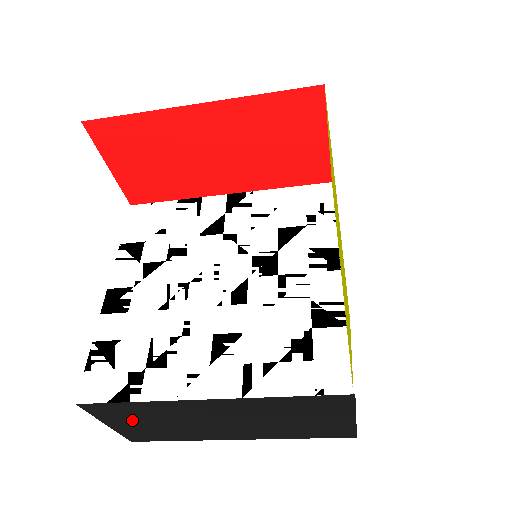
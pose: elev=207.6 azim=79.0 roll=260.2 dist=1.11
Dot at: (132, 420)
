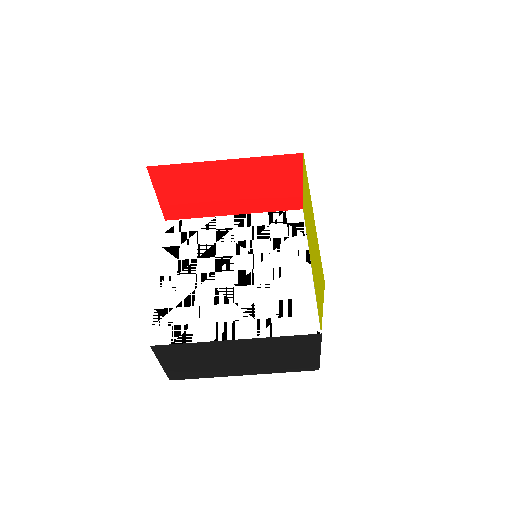
Dot at: (180, 359)
